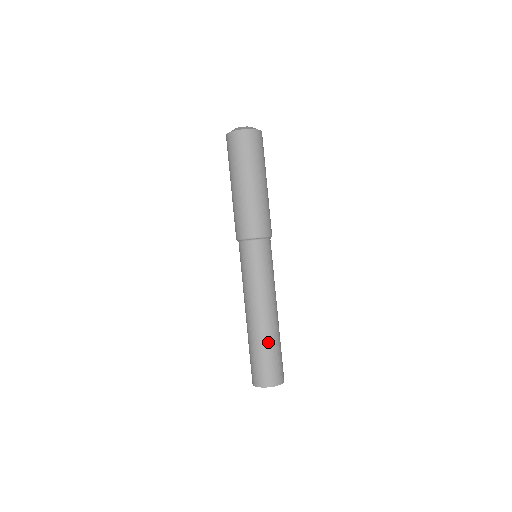
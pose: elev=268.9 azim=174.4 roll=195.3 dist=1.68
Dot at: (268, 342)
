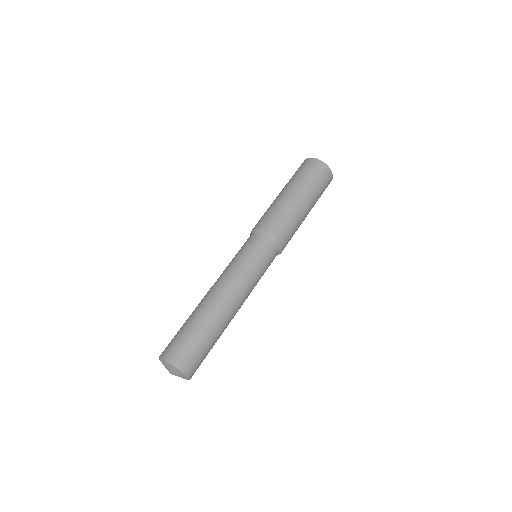
Dot at: (212, 327)
